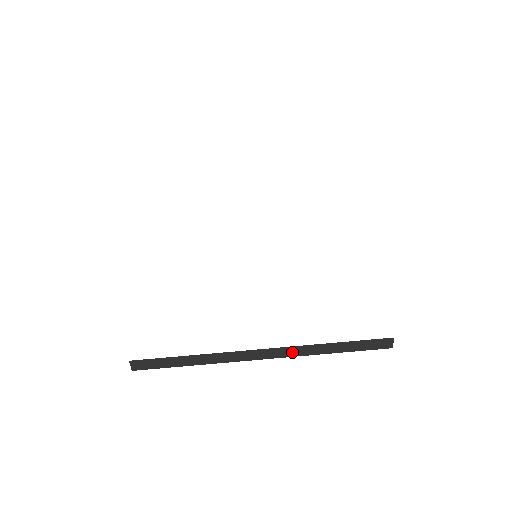
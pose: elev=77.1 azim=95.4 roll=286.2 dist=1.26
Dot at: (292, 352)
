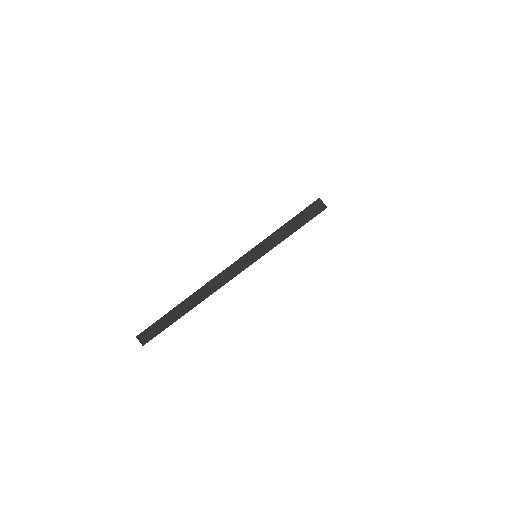
Dot at: (249, 259)
